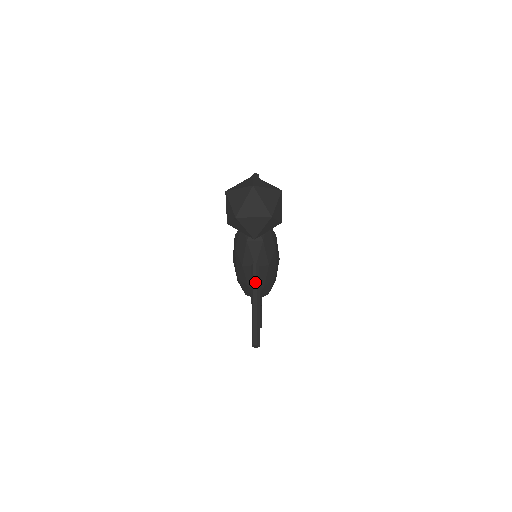
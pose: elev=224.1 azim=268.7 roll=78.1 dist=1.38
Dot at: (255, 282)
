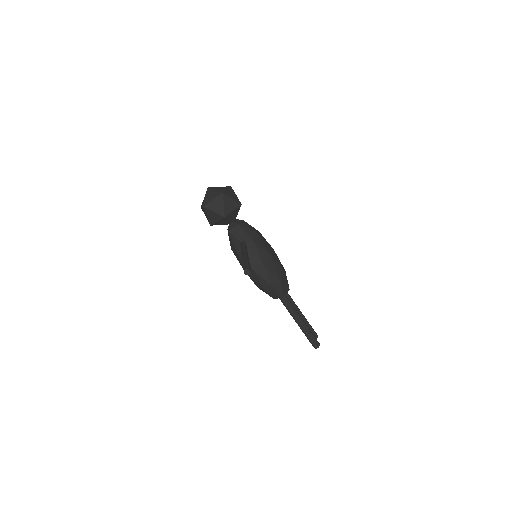
Dot at: (242, 248)
